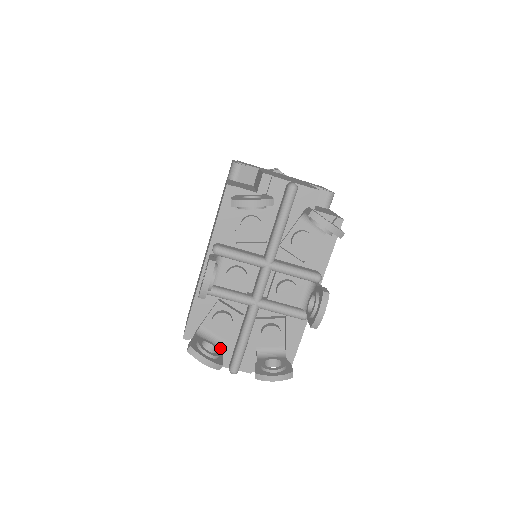
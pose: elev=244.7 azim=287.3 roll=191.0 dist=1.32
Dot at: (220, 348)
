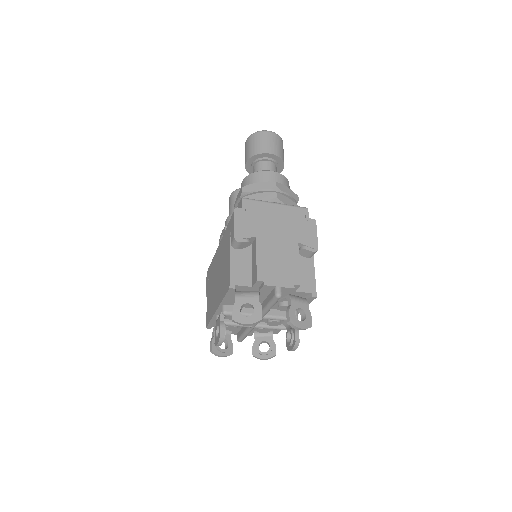
Dot at: (230, 334)
